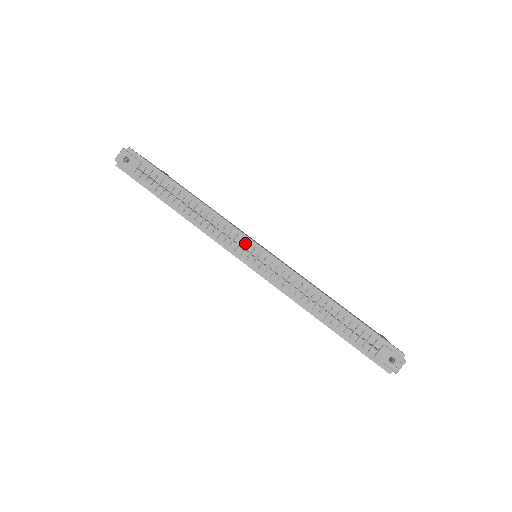
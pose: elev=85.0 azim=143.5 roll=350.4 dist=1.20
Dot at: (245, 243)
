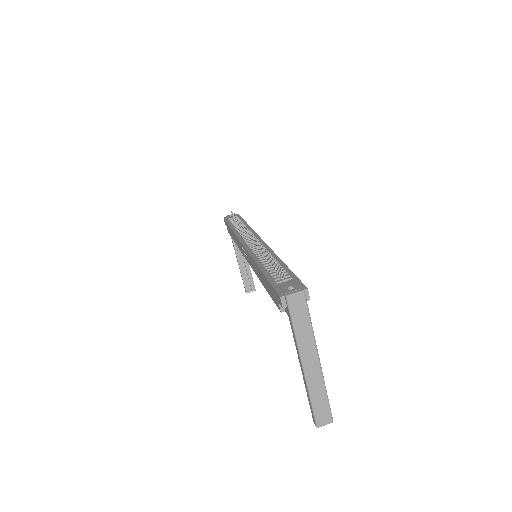
Dot at: occluded
